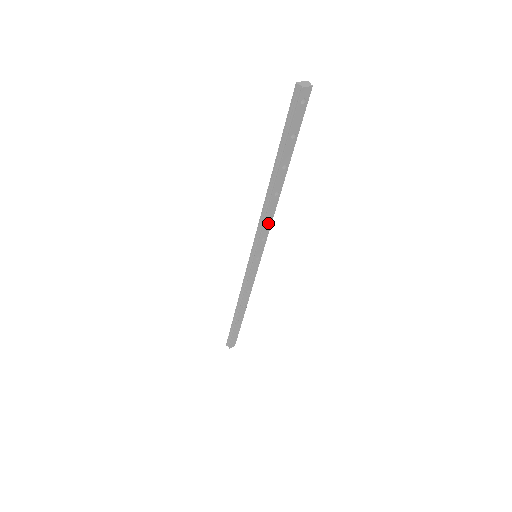
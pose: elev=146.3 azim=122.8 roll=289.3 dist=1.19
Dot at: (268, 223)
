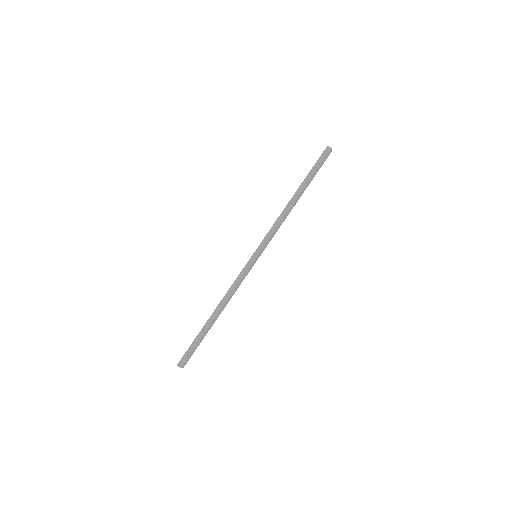
Dot at: (278, 227)
